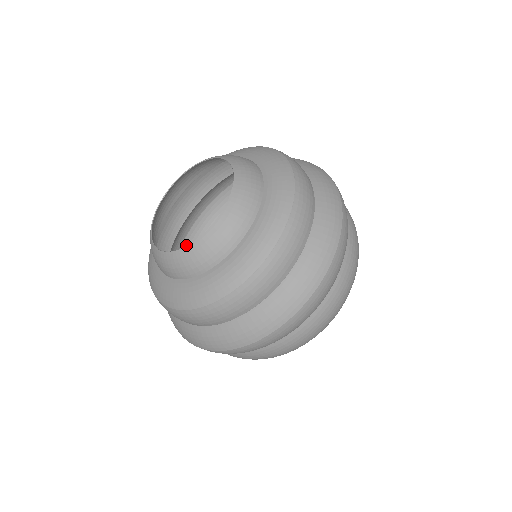
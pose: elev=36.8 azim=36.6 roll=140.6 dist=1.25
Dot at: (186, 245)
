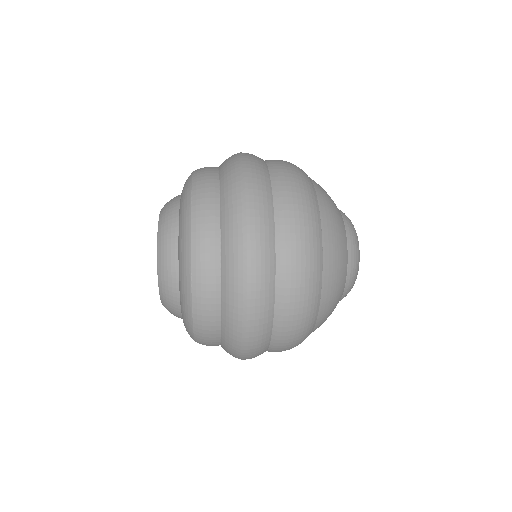
Dot at: occluded
